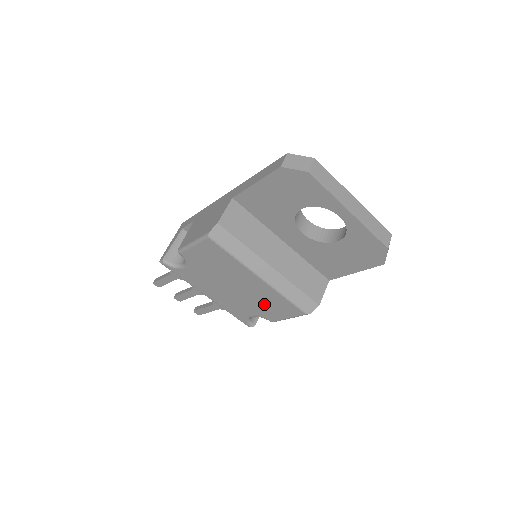
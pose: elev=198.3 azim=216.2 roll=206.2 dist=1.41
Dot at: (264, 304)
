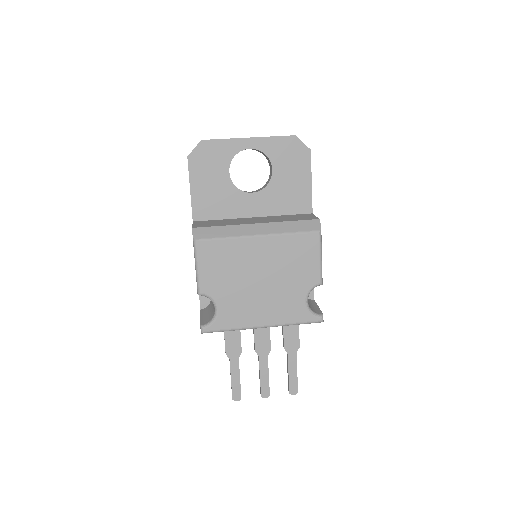
Dot at: (293, 266)
